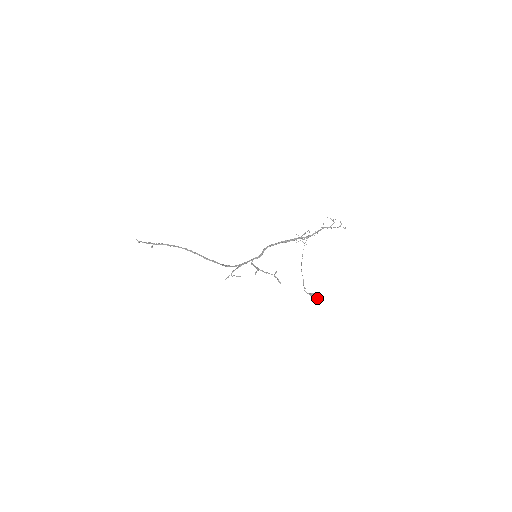
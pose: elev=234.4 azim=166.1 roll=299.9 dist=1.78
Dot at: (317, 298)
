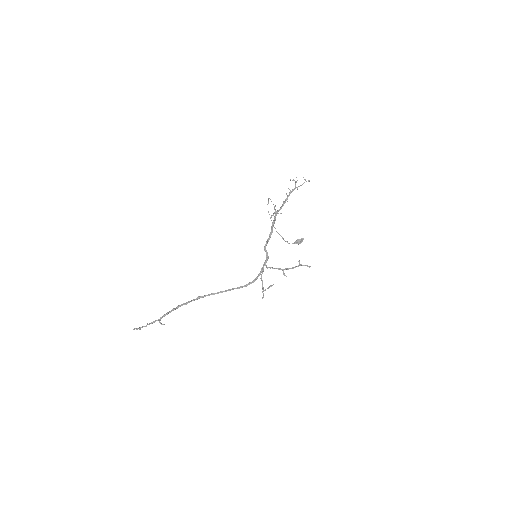
Dot at: occluded
